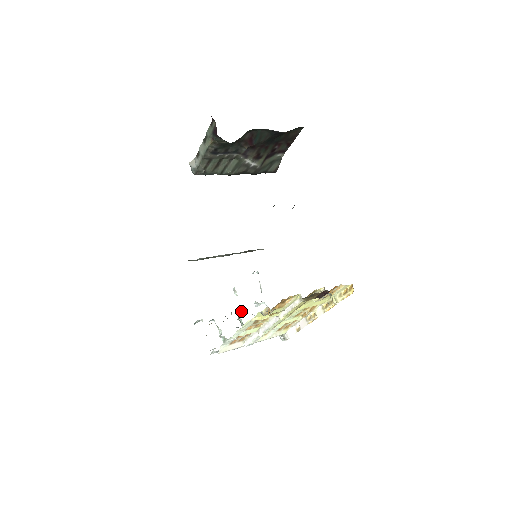
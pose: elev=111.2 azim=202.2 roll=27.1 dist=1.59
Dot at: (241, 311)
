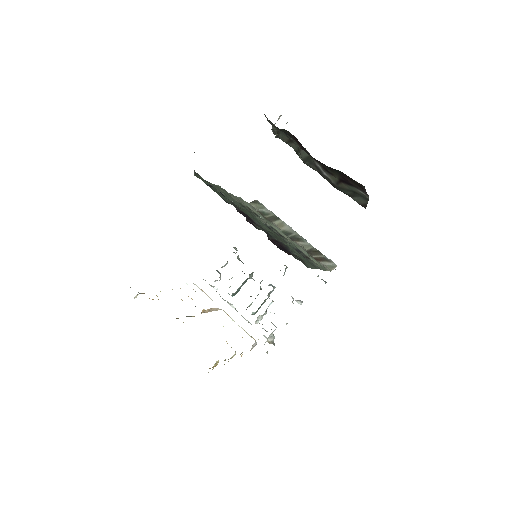
Dot at: occluded
